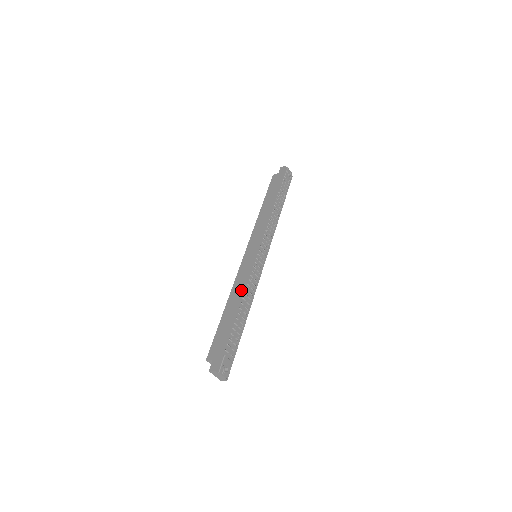
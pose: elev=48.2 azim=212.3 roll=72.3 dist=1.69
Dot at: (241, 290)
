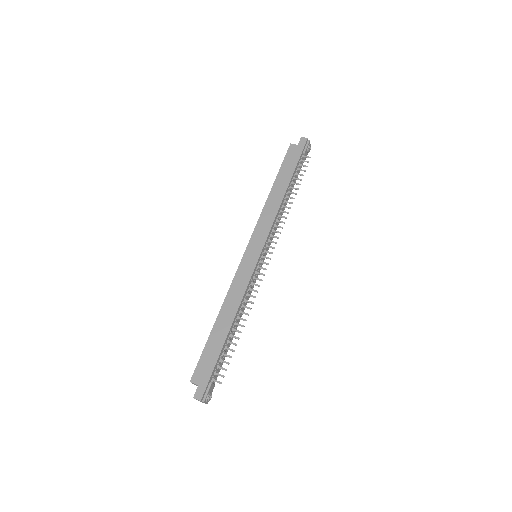
Dot at: (238, 304)
